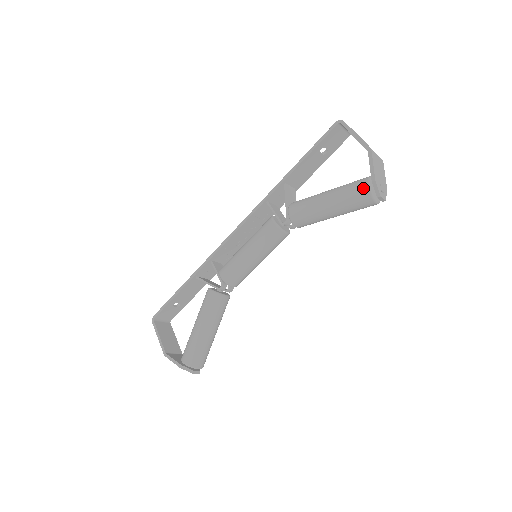
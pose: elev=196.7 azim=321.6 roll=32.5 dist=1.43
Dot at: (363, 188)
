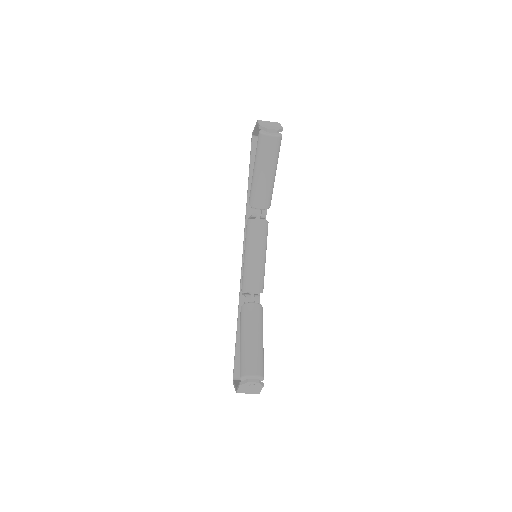
Dot at: (258, 137)
